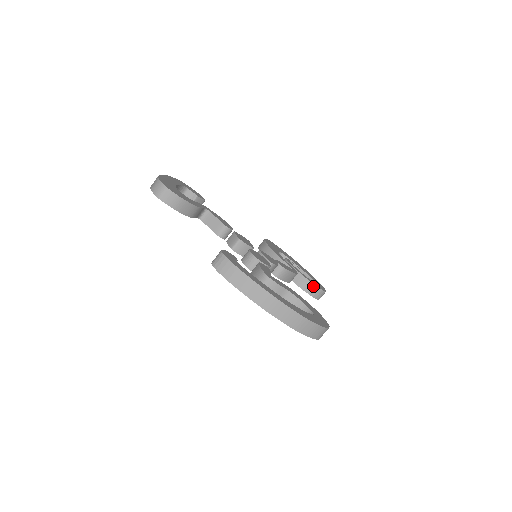
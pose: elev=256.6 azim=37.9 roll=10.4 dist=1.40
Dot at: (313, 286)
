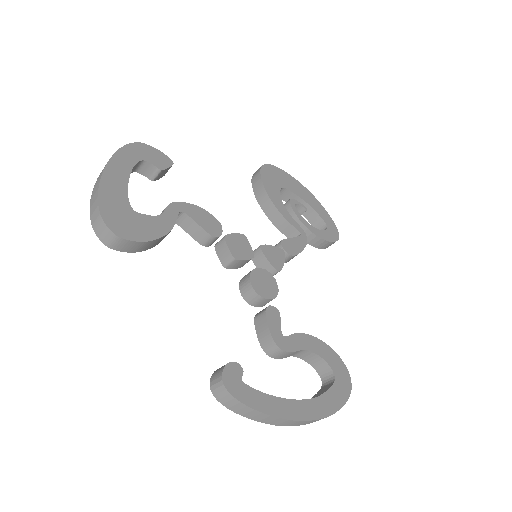
Dot at: (324, 242)
